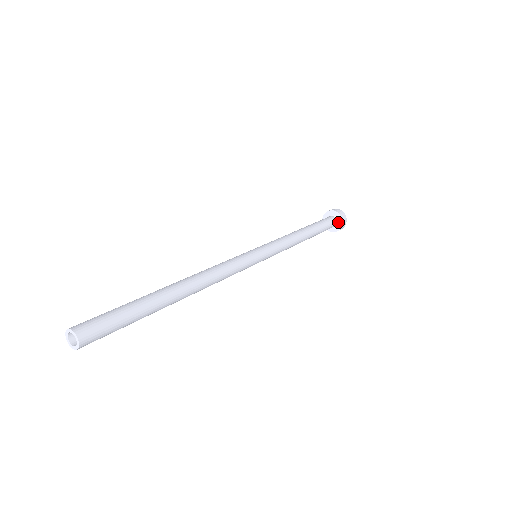
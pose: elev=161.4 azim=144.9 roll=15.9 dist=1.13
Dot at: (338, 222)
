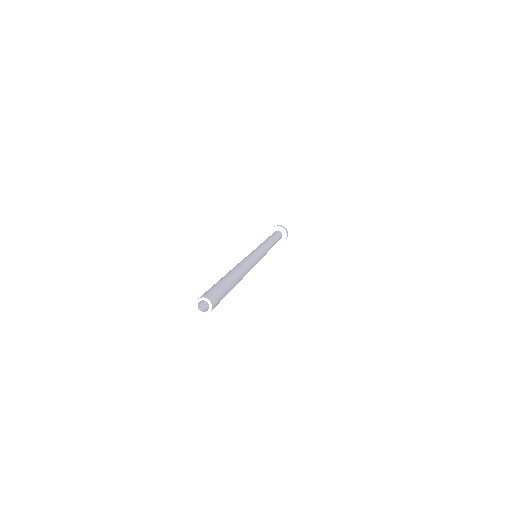
Dot at: (283, 236)
